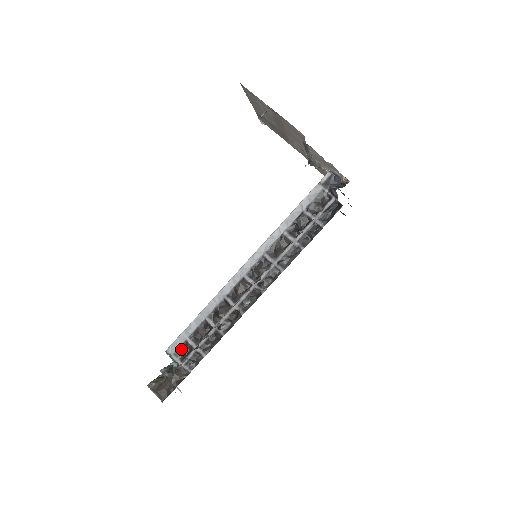
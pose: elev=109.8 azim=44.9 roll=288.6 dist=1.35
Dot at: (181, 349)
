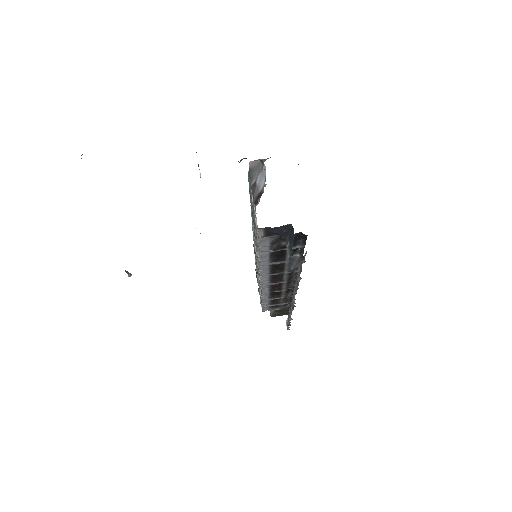
Dot at: (271, 307)
